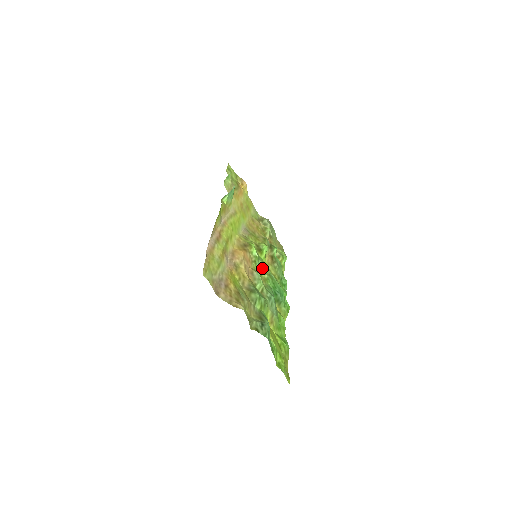
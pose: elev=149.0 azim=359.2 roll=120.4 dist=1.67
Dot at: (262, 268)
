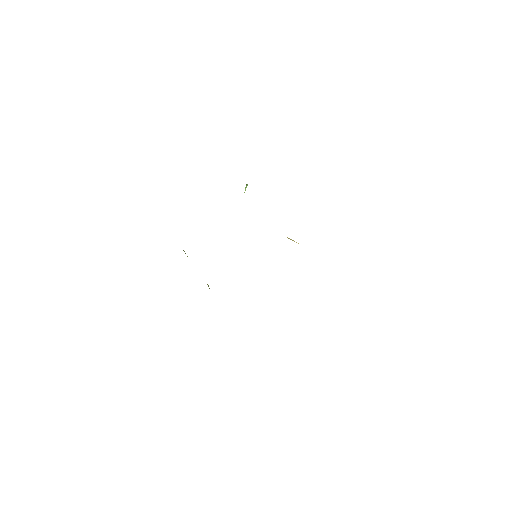
Dot at: occluded
